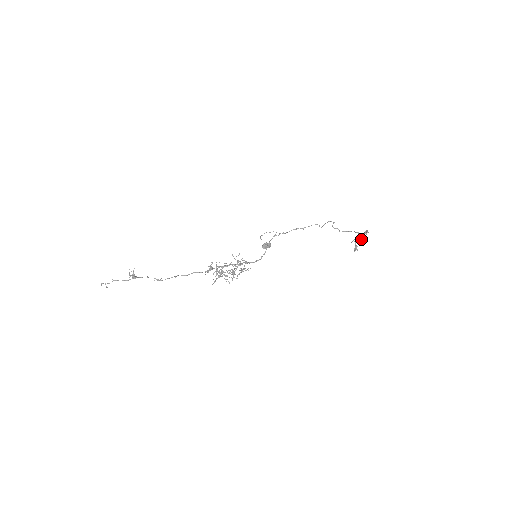
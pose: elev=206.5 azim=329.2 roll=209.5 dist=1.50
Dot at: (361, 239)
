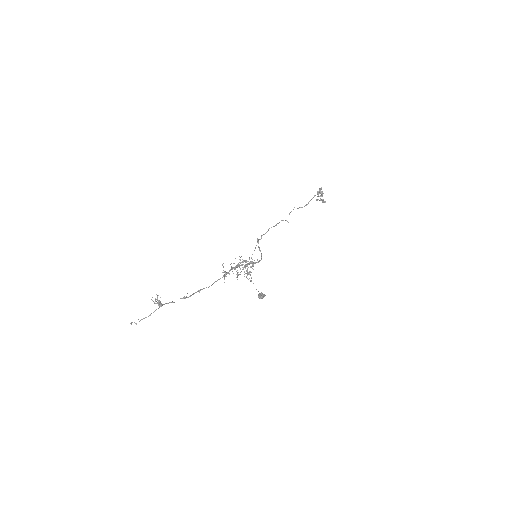
Dot at: (321, 194)
